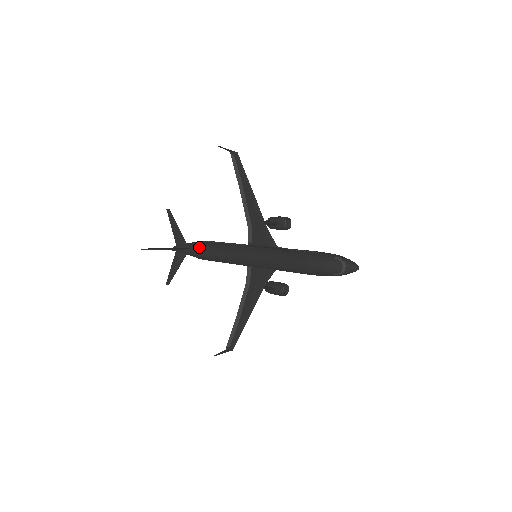
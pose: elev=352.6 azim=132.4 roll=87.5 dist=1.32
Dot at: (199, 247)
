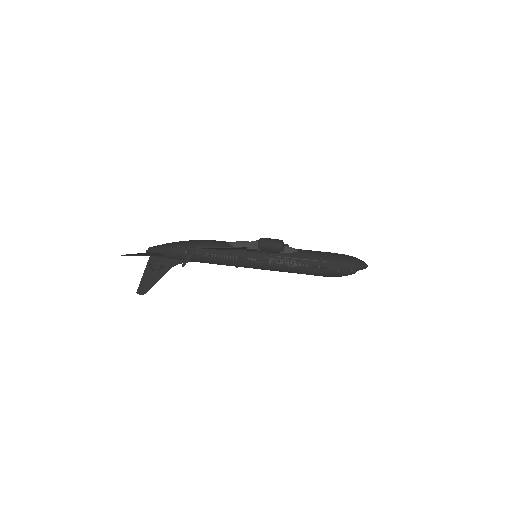
Dot at: occluded
